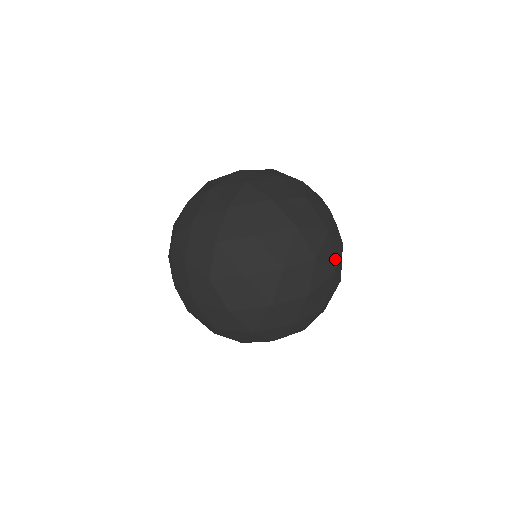
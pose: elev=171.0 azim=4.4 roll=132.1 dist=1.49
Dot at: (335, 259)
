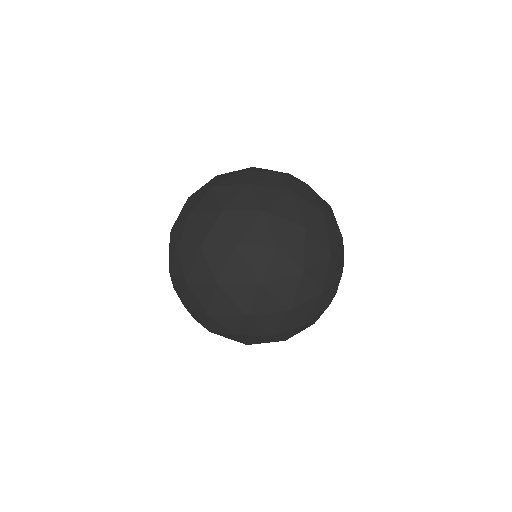
Dot at: (258, 342)
